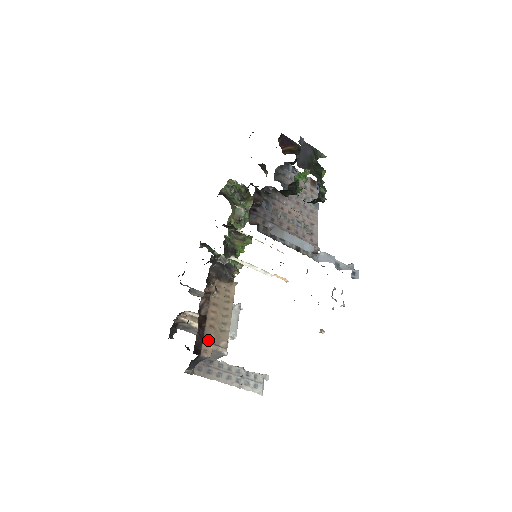
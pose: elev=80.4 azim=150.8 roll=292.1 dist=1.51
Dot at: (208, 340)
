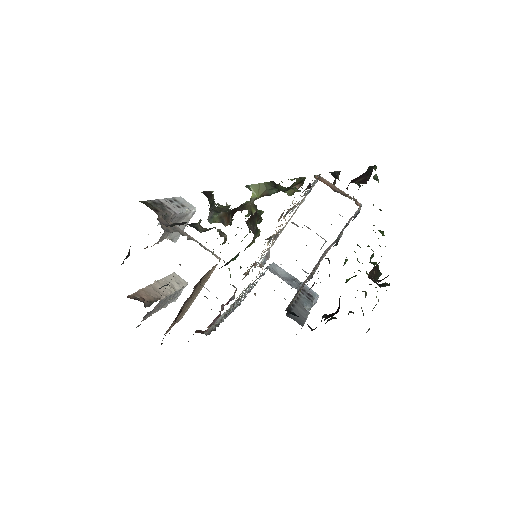
Dot at: occluded
